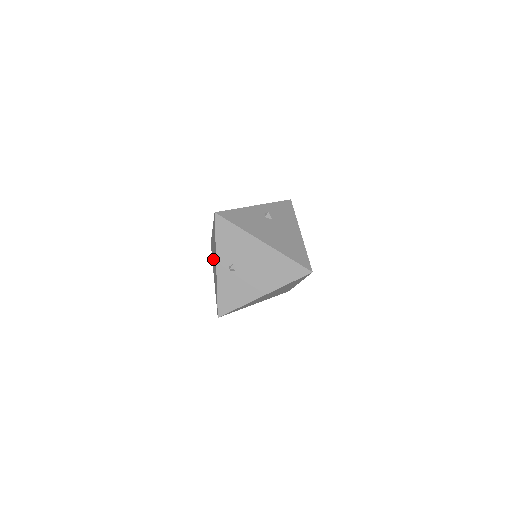
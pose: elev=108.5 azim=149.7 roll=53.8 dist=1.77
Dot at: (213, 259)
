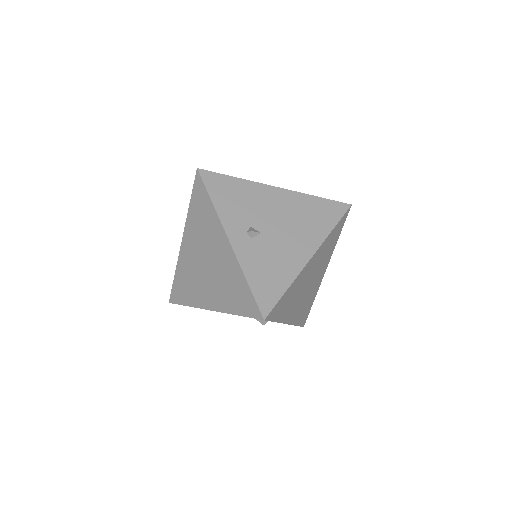
Dot at: (198, 280)
